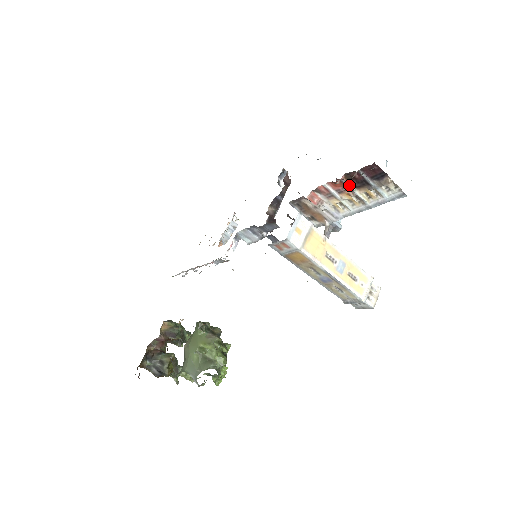
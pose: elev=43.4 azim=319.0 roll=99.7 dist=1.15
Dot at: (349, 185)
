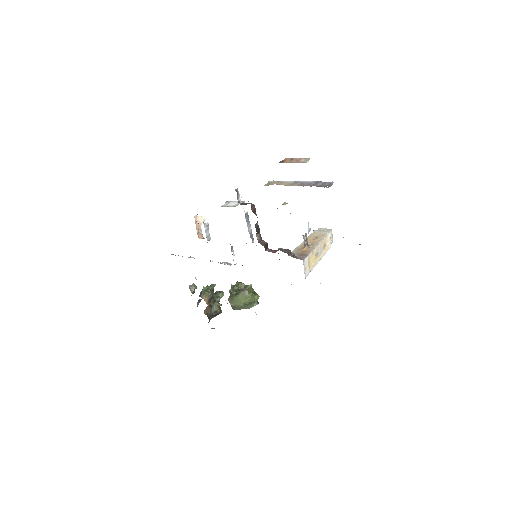
Dot at: occluded
